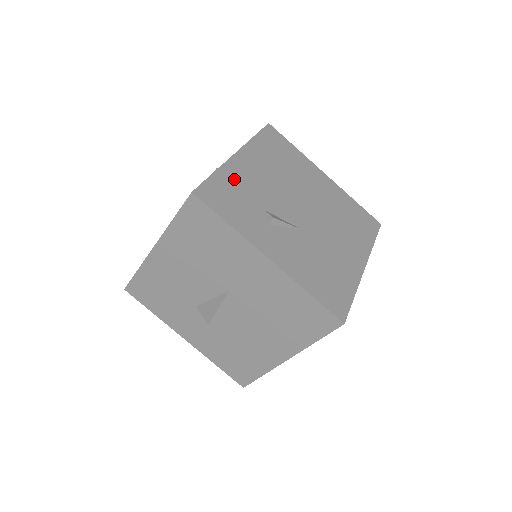
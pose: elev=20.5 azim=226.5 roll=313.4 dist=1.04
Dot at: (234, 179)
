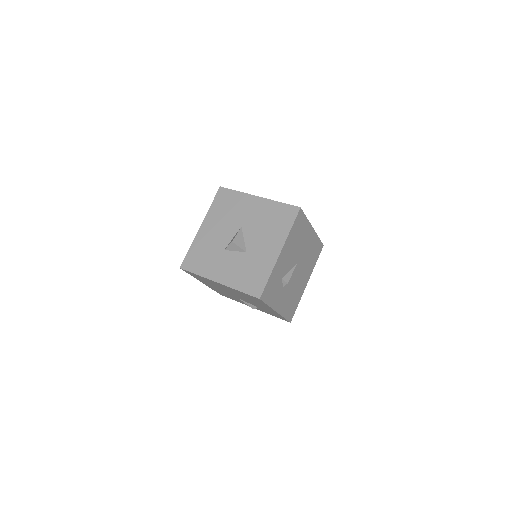
Dot at: occluded
